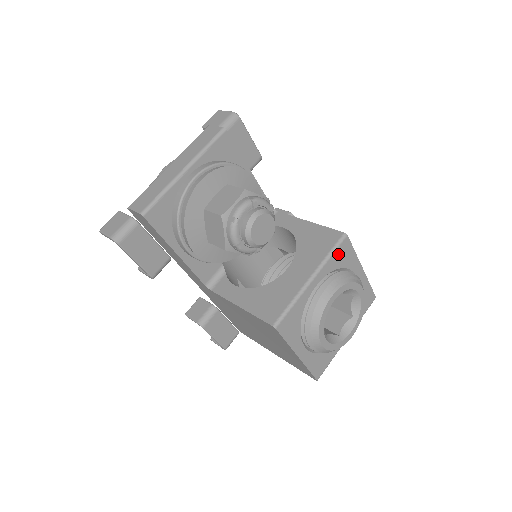
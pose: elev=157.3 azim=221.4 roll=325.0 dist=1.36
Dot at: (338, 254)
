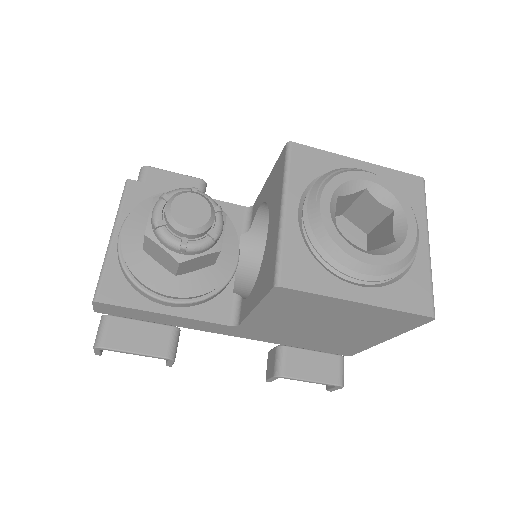
Dot at: (298, 165)
